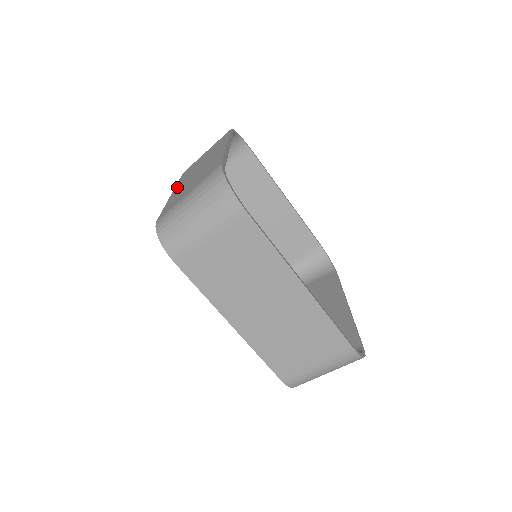
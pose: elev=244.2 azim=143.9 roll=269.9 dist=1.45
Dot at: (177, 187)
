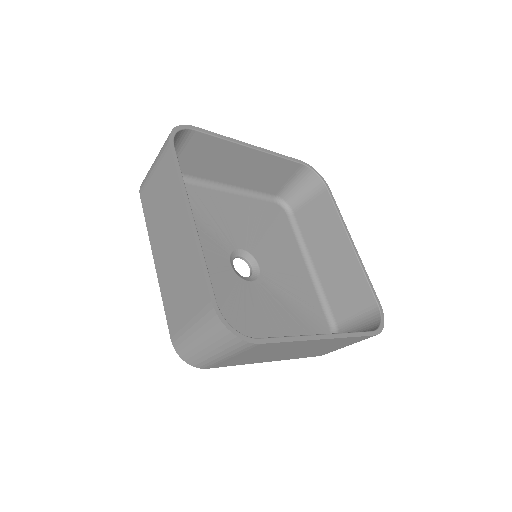
Dot at: occluded
